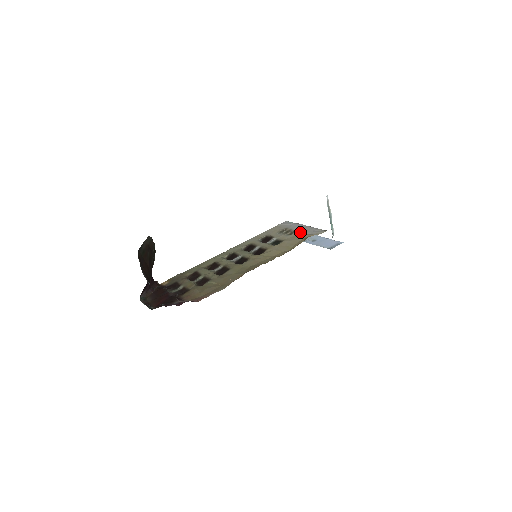
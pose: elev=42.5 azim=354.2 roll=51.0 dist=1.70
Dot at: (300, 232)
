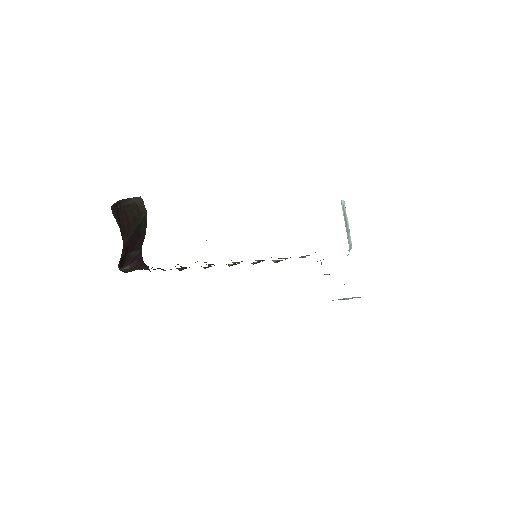
Dot at: occluded
